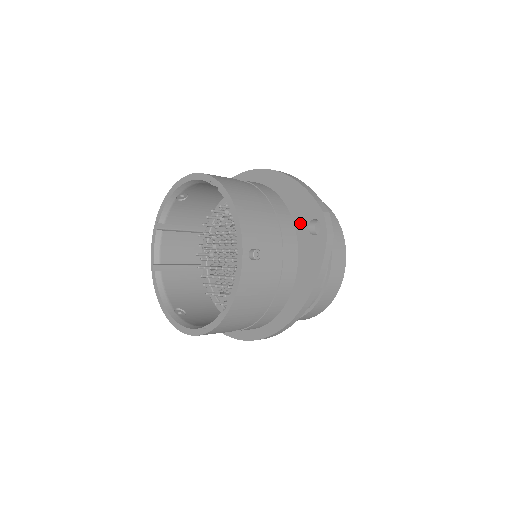
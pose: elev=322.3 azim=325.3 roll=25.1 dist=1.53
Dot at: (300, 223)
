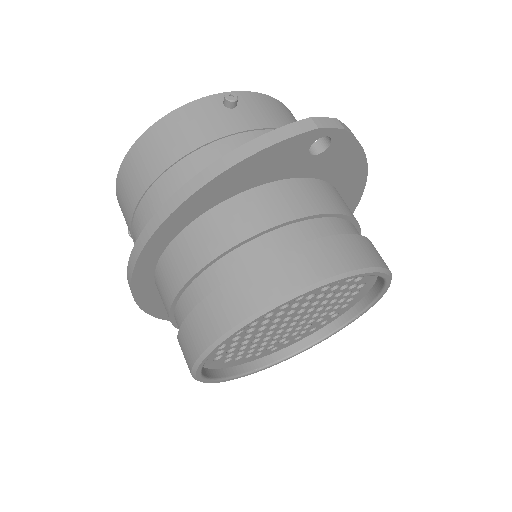
Dot at: occluded
